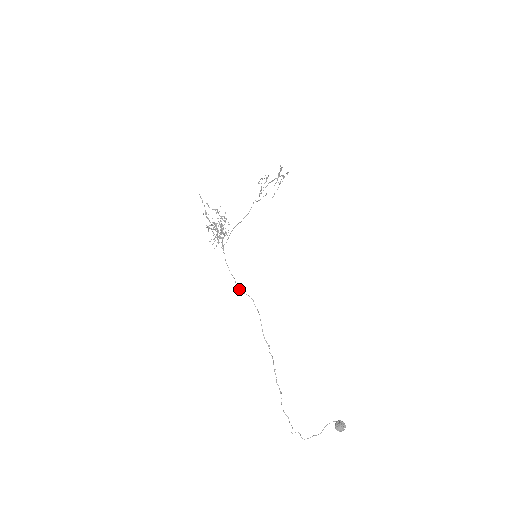
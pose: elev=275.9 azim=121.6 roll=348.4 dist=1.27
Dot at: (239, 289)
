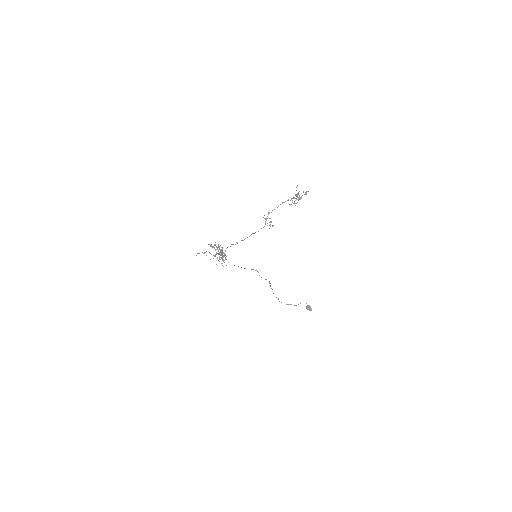
Dot at: (241, 267)
